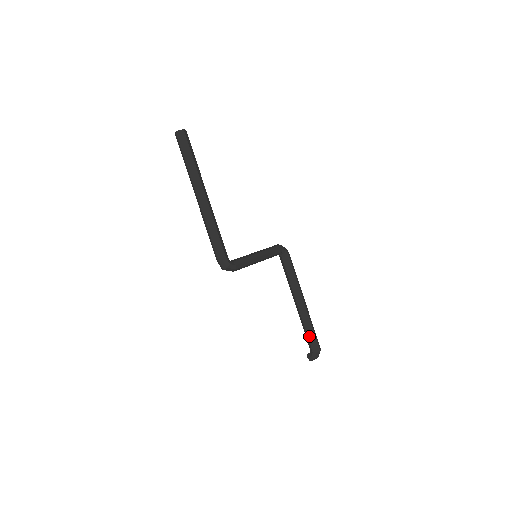
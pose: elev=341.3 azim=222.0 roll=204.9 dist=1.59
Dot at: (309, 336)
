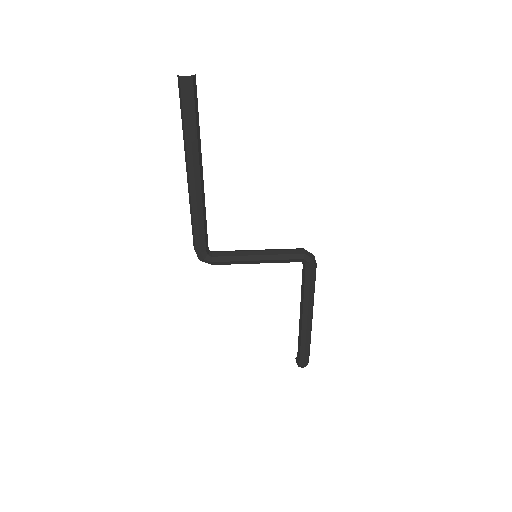
Dot at: (299, 349)
